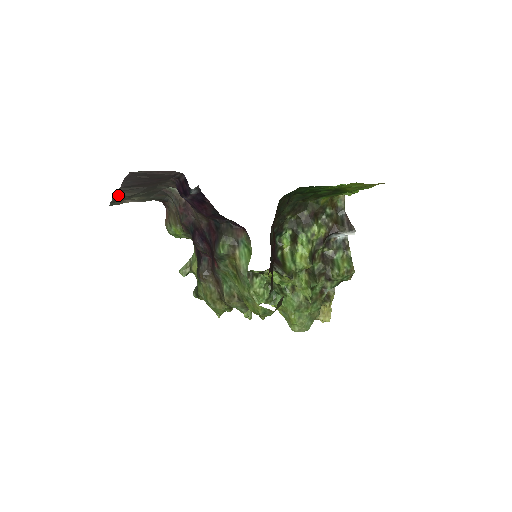
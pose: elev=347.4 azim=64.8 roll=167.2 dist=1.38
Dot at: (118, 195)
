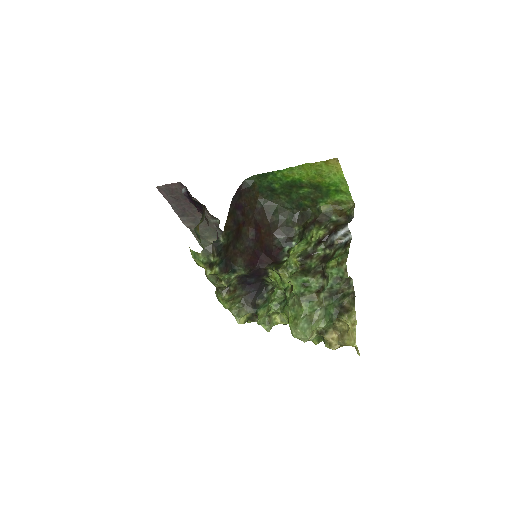
Dot at: (195, 234)
